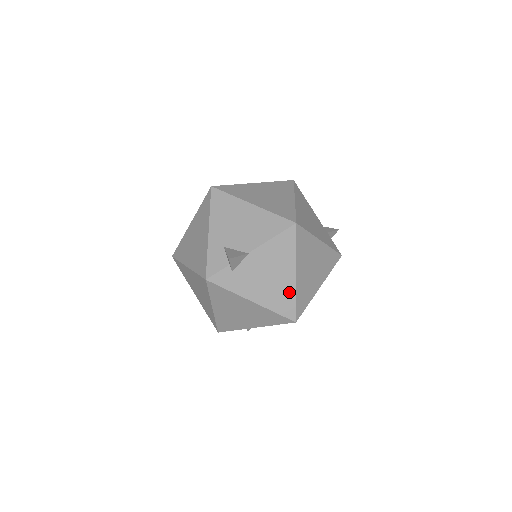
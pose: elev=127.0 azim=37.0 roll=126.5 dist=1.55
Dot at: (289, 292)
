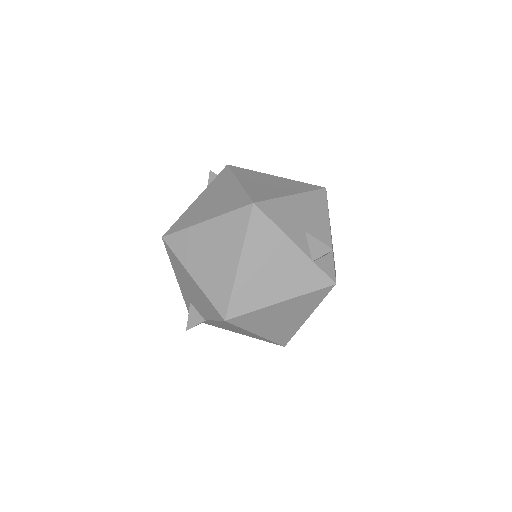
Dot at: (262, 338)
